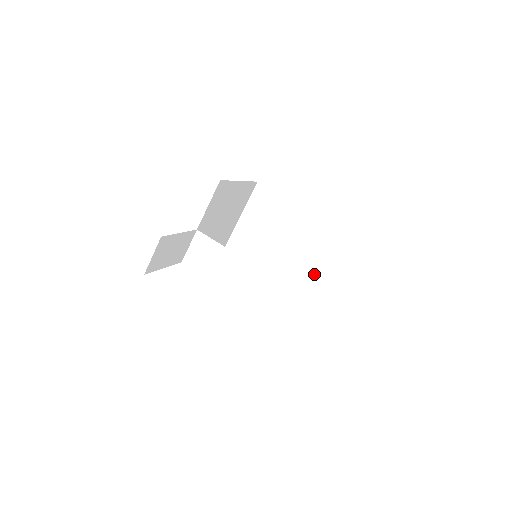
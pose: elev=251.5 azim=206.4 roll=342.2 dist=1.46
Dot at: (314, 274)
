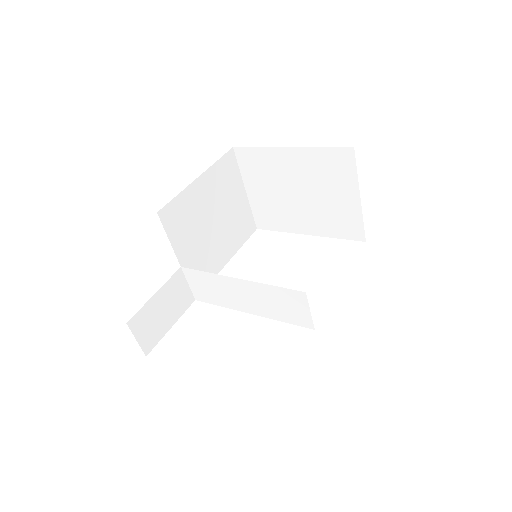
Dot at: (356, 213)
